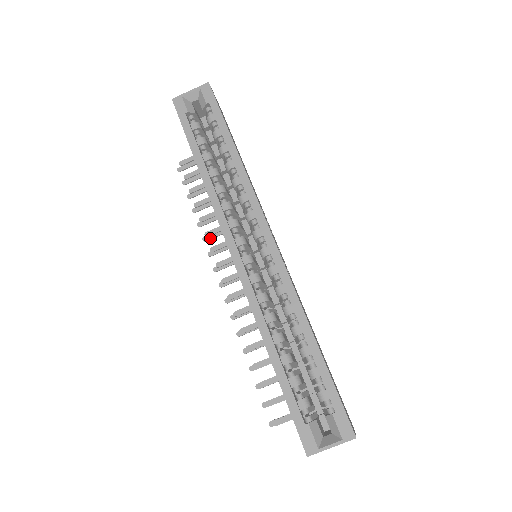
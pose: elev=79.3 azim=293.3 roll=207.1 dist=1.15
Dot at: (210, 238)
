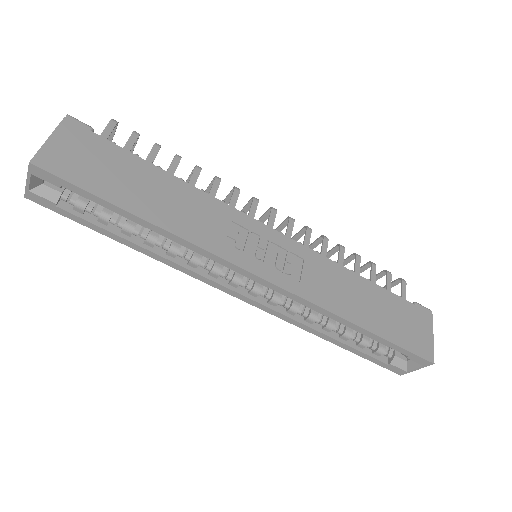
Dot at: occluded
